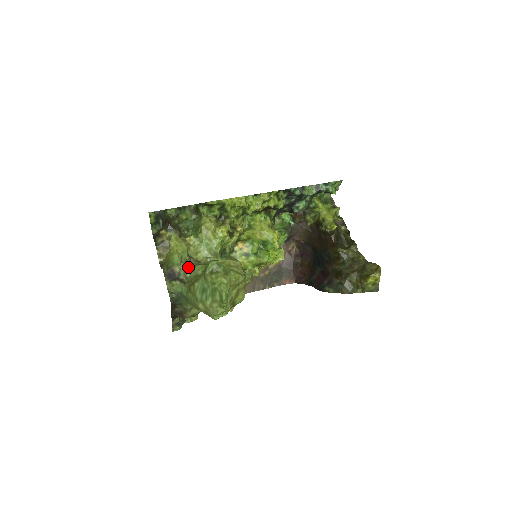
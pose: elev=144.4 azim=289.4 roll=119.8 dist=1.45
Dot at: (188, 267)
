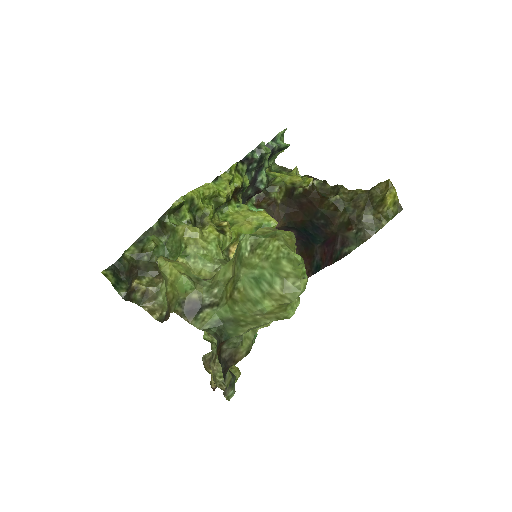
Dot at: (206, 285)
